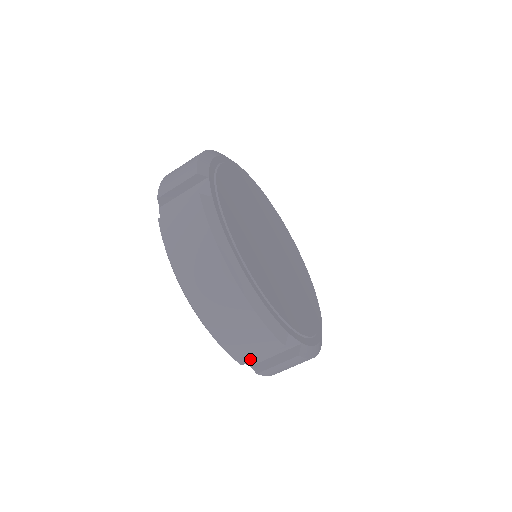
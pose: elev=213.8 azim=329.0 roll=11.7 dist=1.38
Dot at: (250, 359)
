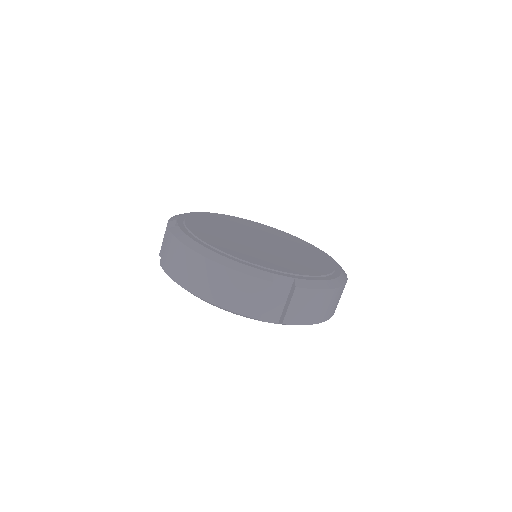
Dot at: (260, 310)
